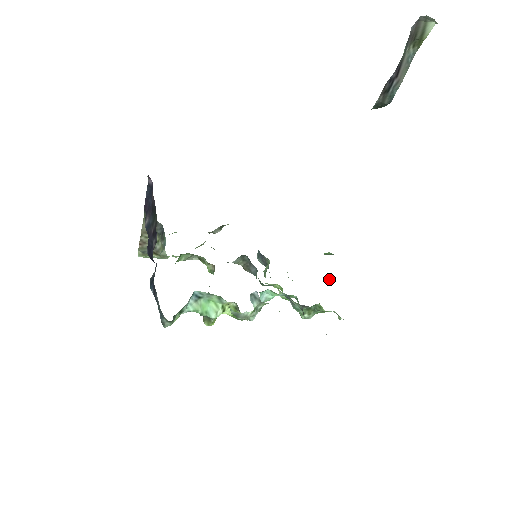
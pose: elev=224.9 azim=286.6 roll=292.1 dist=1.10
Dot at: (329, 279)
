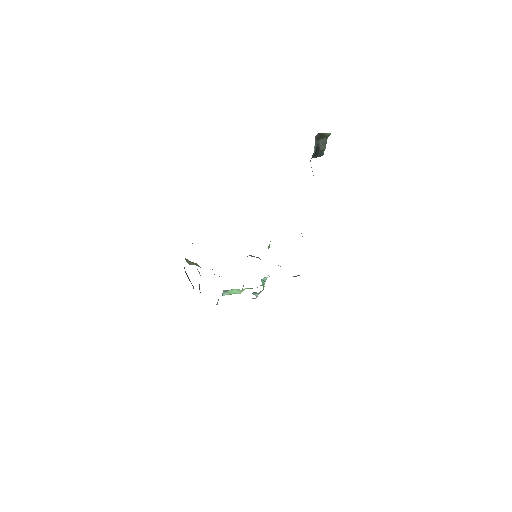
Dot at: occluded
